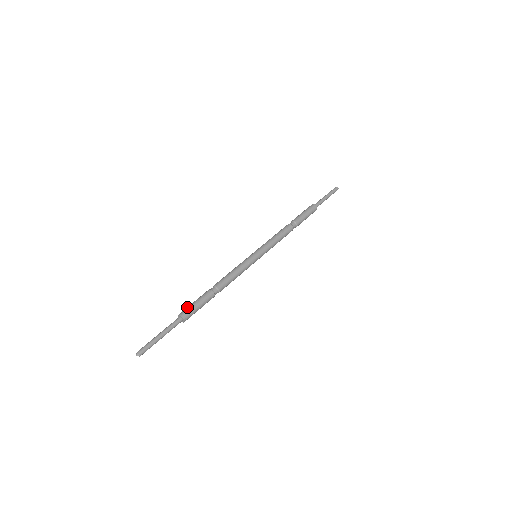
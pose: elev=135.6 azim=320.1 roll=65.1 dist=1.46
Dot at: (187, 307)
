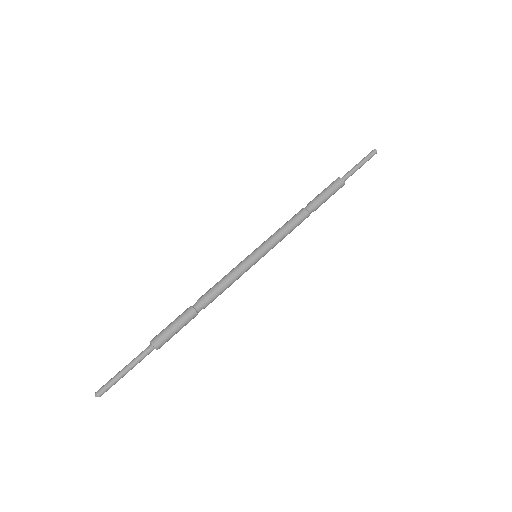
Dot at: (162, 332)
